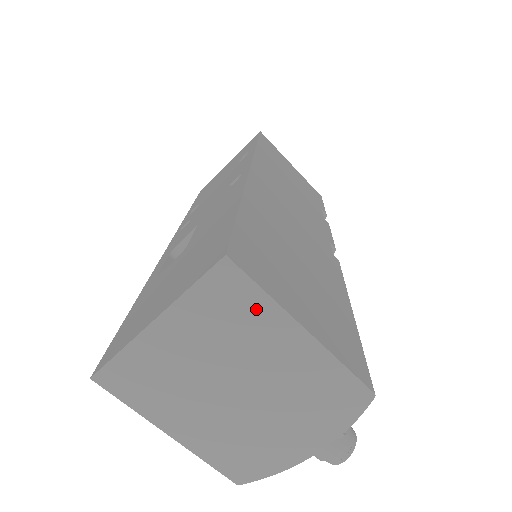
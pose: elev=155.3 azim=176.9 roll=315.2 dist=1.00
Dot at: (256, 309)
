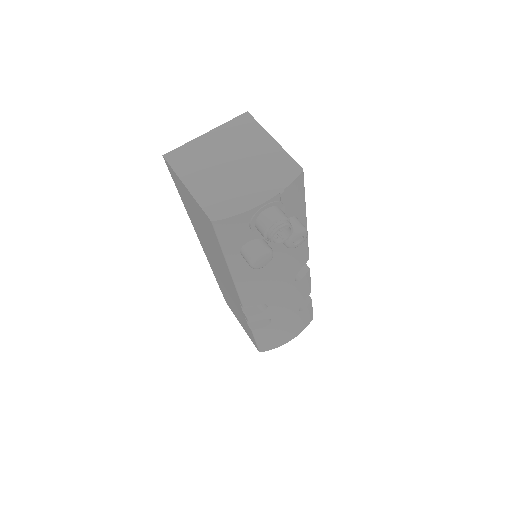
Dot at: (254, 130)
